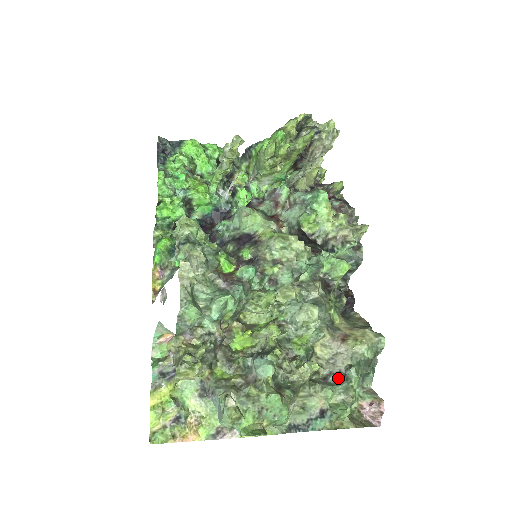
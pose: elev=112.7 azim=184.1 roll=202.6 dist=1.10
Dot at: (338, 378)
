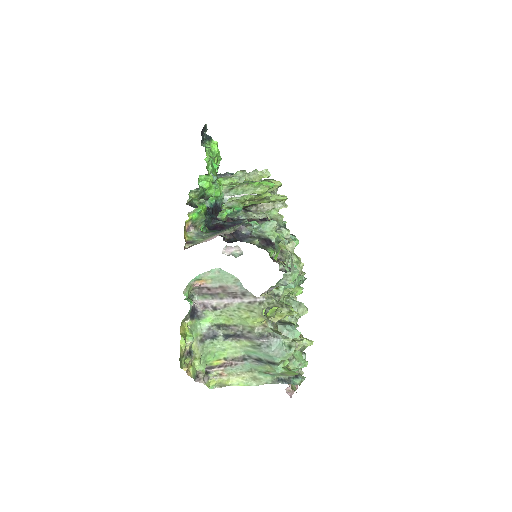
Dot at: occluded
